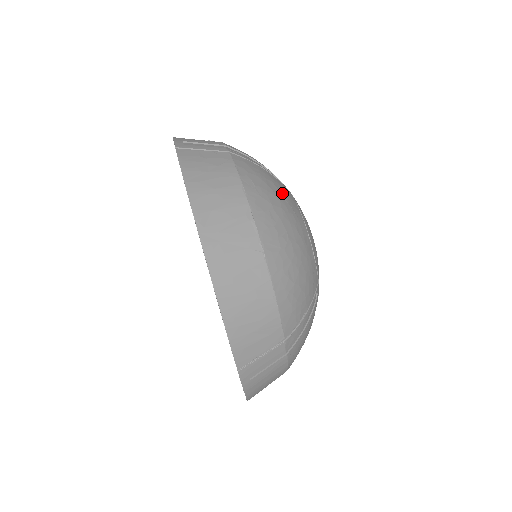
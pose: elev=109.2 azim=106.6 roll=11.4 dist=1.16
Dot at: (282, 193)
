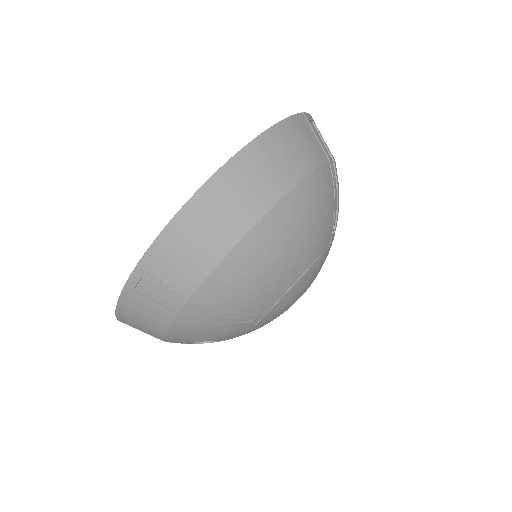
Dot at: (324, 226)
